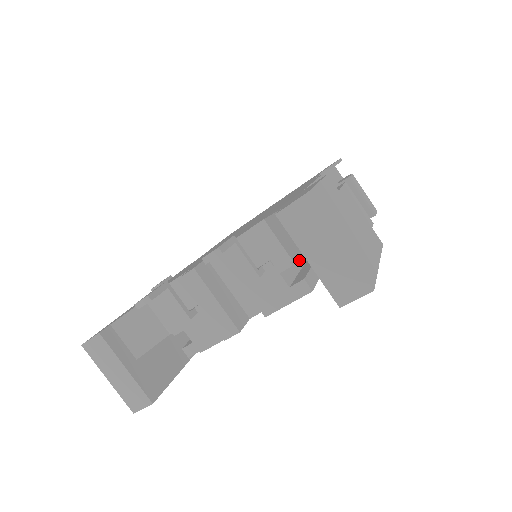
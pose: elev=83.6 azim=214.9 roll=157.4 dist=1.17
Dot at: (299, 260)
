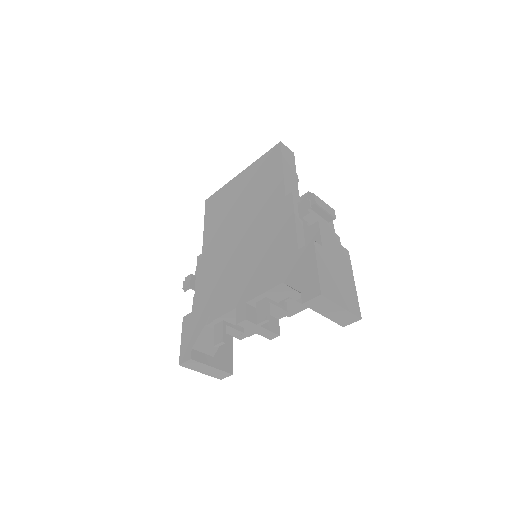
Dot at: occluded
